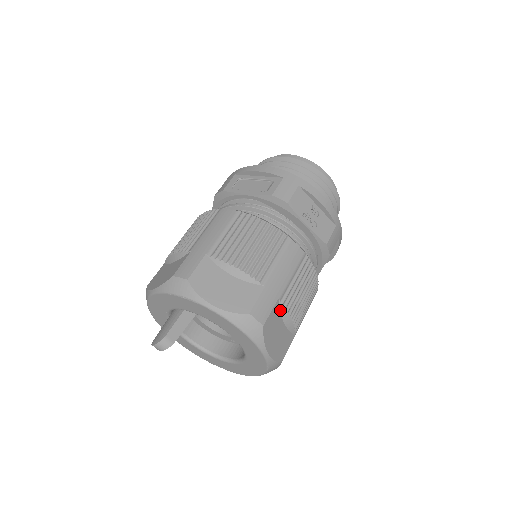
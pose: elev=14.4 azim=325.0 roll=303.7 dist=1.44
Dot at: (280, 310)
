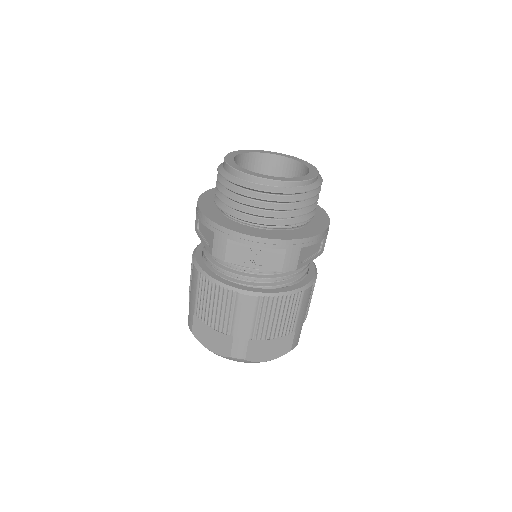
Dot at: (258, 340)
